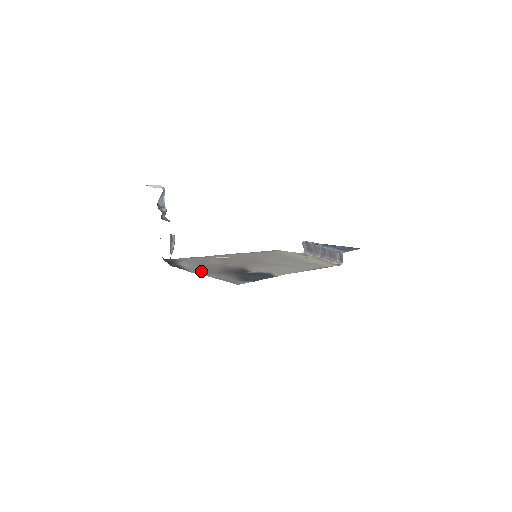
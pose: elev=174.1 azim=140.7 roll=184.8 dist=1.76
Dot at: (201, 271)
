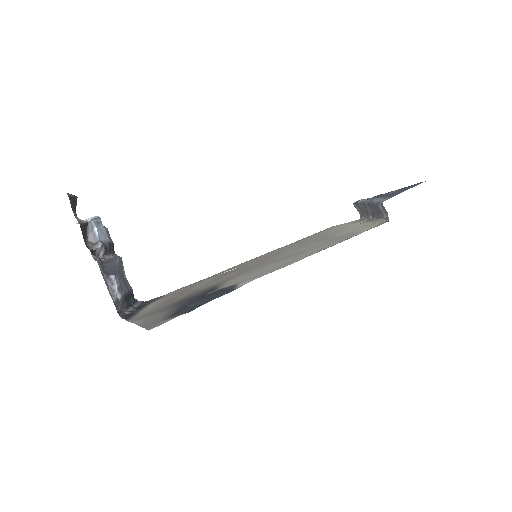
Dot at: (145, 314)
